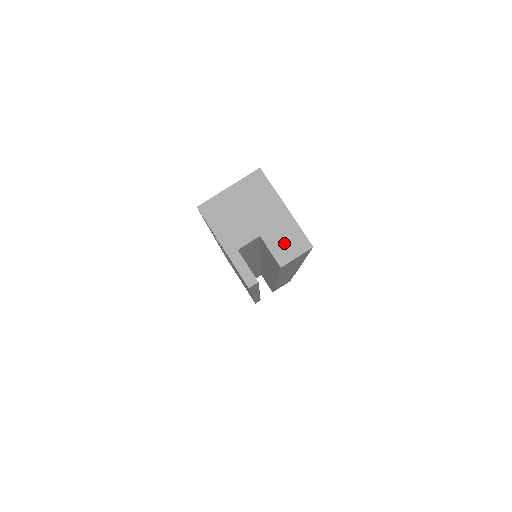
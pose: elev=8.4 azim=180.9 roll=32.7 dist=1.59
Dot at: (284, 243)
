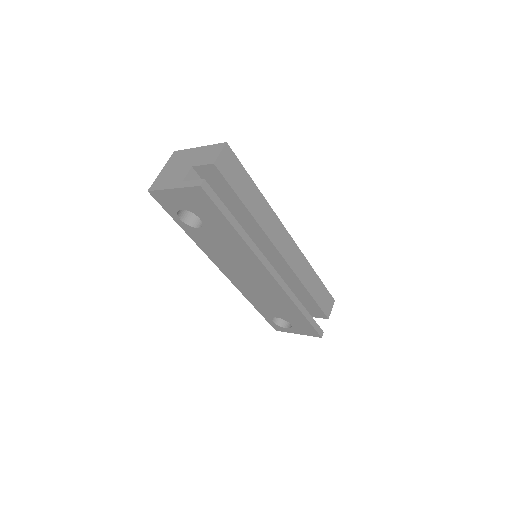
Dot at: (208, 156)
